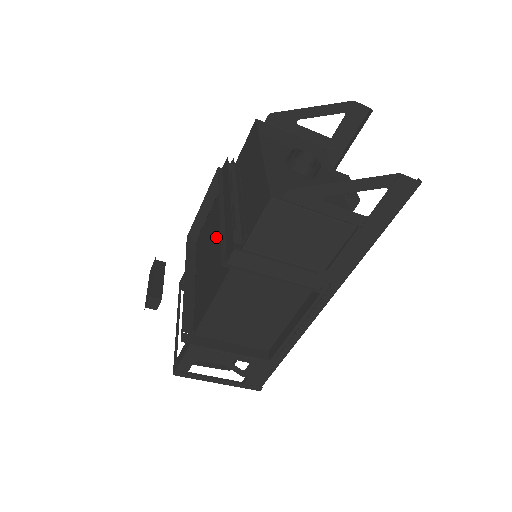
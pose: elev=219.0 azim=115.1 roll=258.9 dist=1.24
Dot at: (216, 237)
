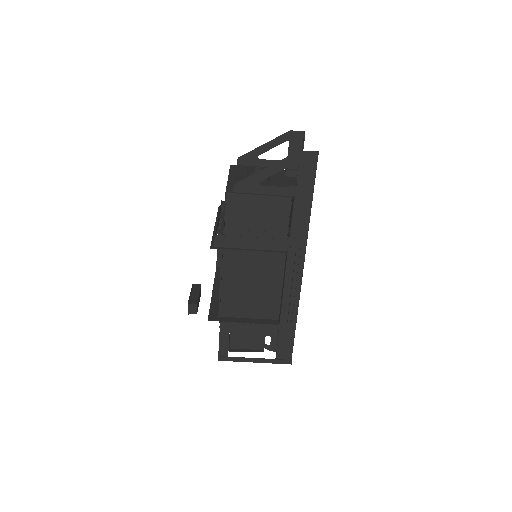
Dot at: occluded
